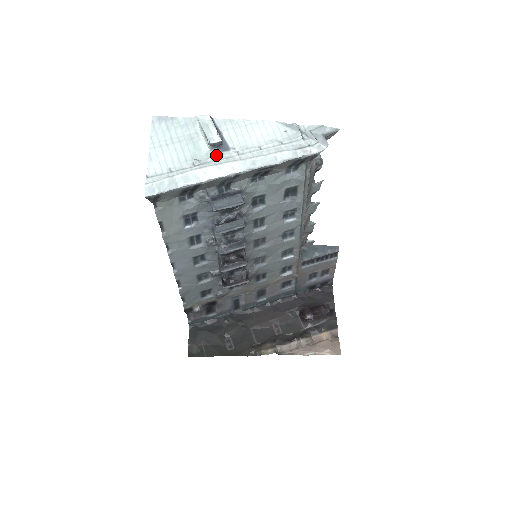
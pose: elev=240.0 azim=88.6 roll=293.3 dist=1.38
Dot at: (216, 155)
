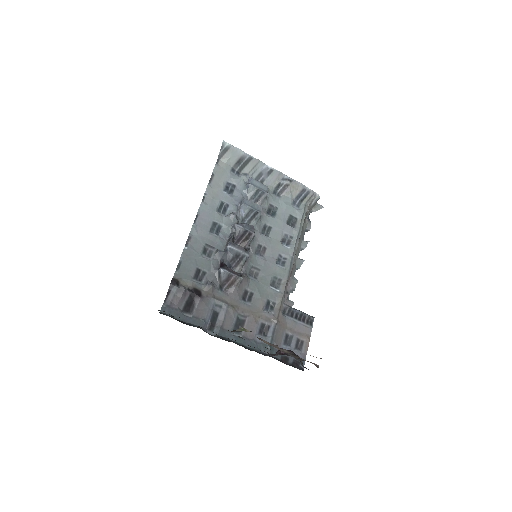
Dot at: occluded
